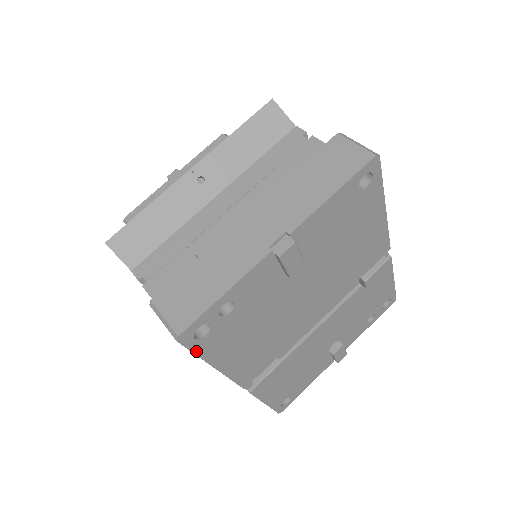
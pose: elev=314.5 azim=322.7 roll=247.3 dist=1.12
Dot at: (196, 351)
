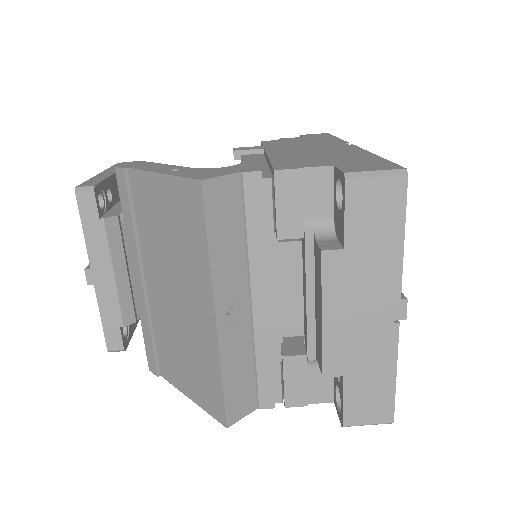
Dot at: occluded
